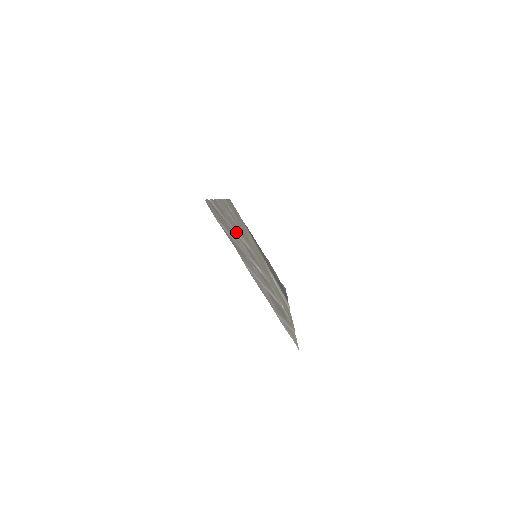
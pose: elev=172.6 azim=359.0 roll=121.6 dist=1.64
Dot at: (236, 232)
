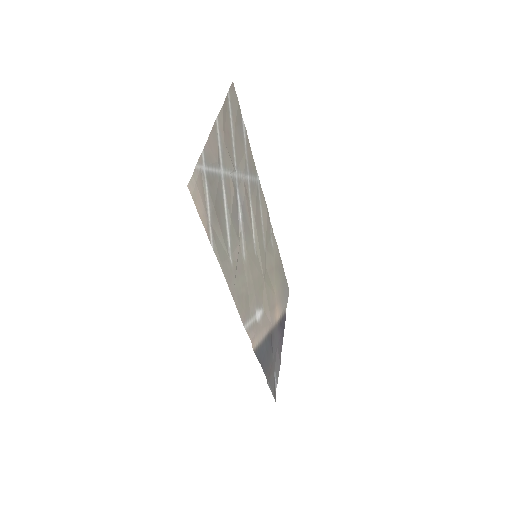
Dot at: (250, 193)
